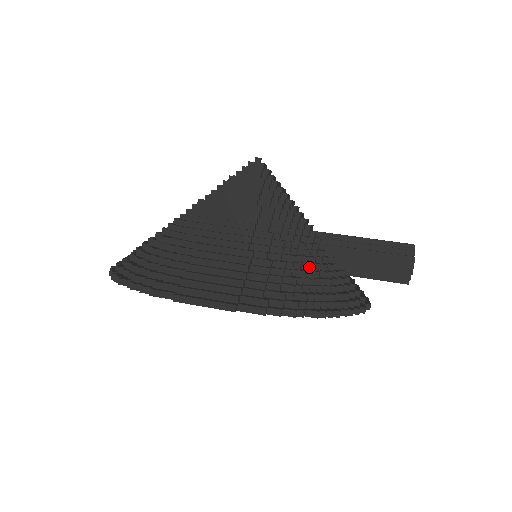
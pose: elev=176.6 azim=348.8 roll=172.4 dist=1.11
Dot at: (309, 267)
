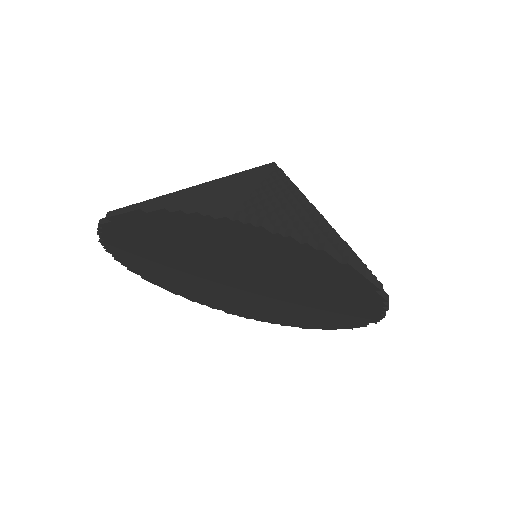
Dot at: occluded
